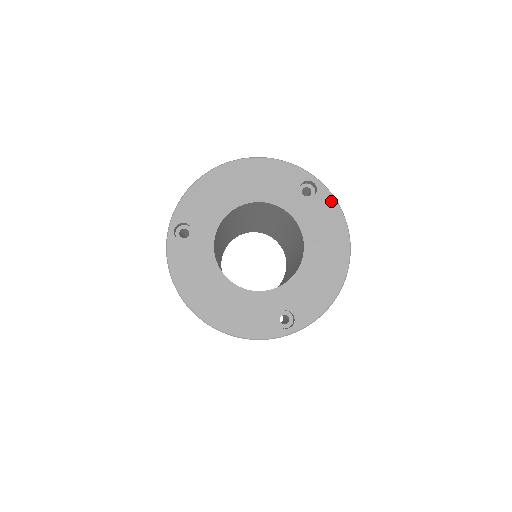
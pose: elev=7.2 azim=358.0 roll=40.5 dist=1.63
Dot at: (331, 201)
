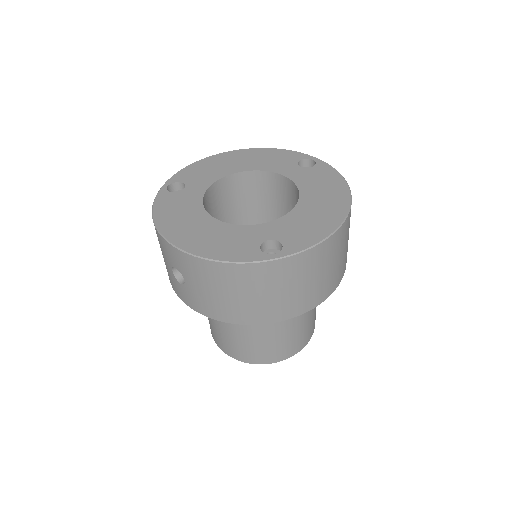
Dot at: (330, 169)
